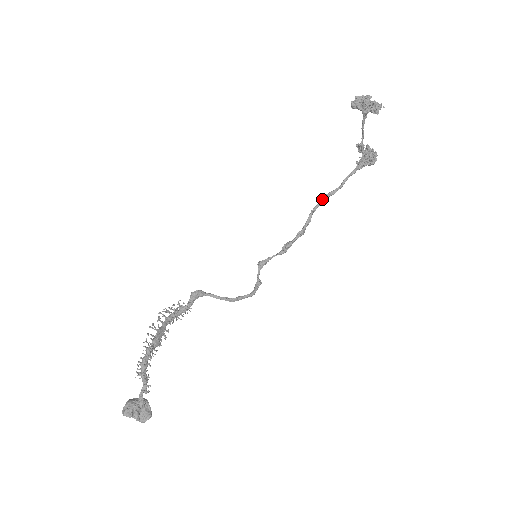
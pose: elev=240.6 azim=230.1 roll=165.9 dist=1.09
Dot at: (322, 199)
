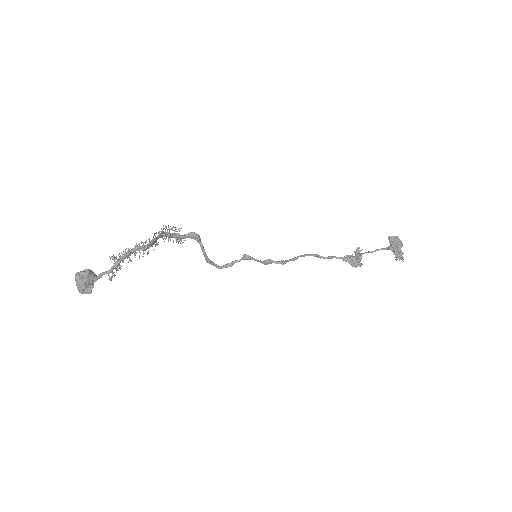
Dot at: (312, 255)
